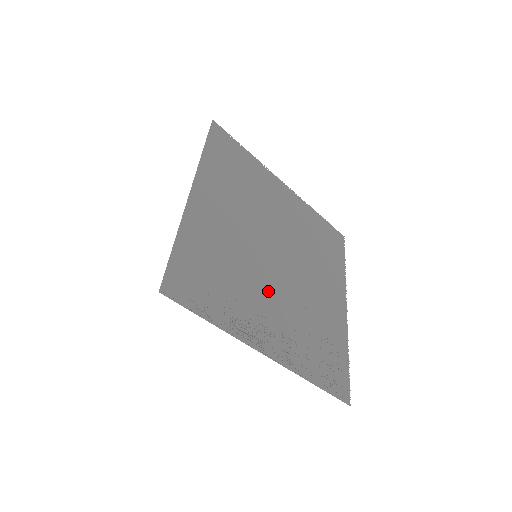
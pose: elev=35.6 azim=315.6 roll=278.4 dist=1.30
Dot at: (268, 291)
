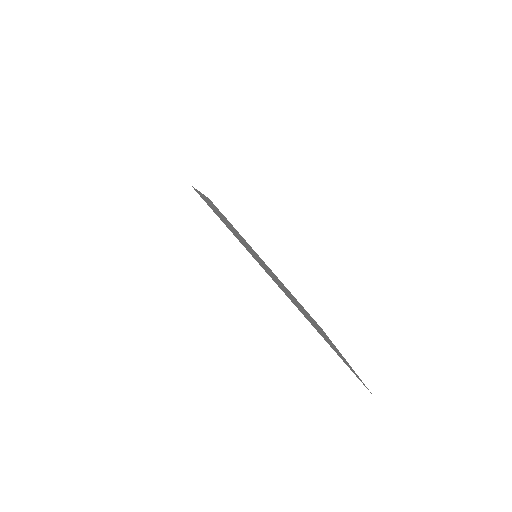
Dot at: occluded
